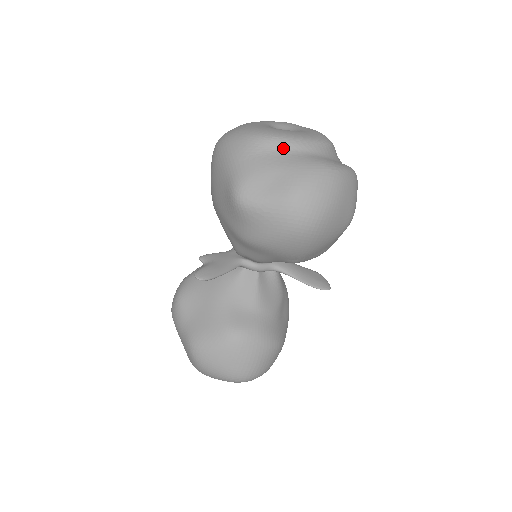
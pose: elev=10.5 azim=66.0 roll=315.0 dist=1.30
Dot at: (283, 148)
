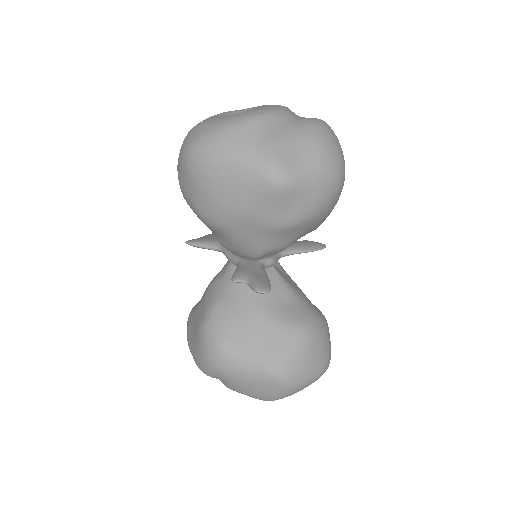
Dot at: (277, 120)
